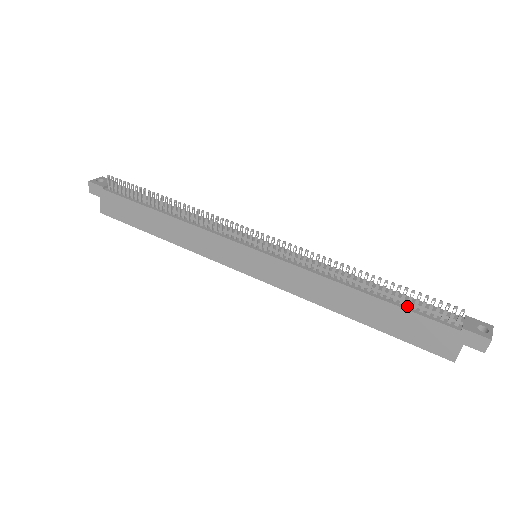
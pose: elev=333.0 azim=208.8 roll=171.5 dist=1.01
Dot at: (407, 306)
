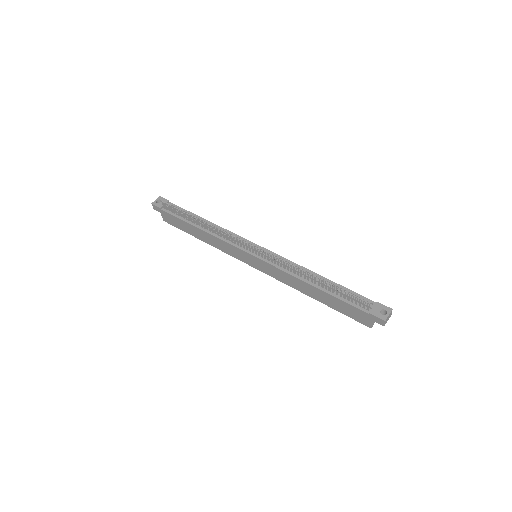
Dot at: (340, 296)
